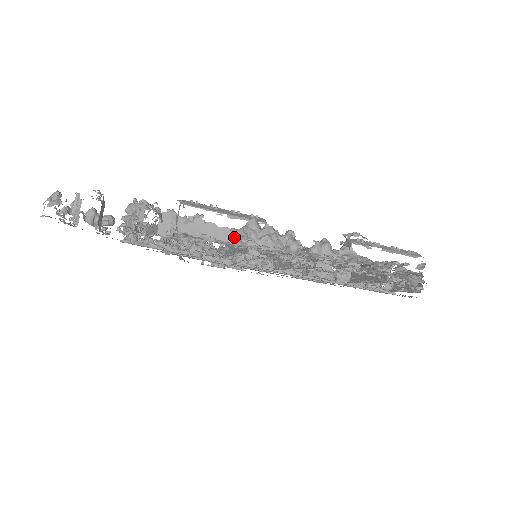
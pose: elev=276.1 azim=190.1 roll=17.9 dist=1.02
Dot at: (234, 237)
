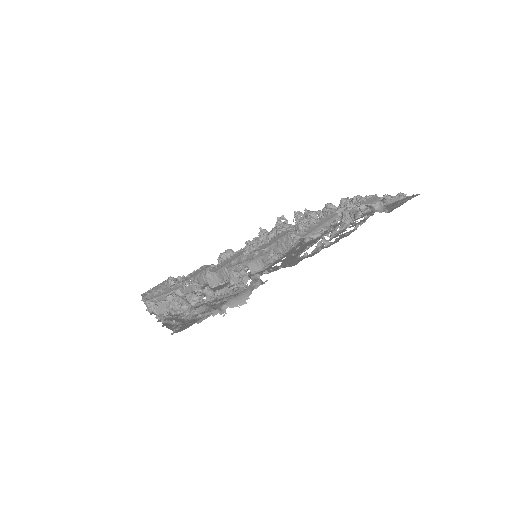
Dot at: occluded
